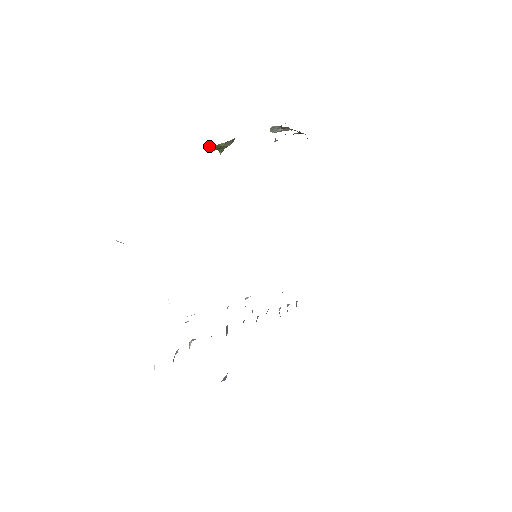
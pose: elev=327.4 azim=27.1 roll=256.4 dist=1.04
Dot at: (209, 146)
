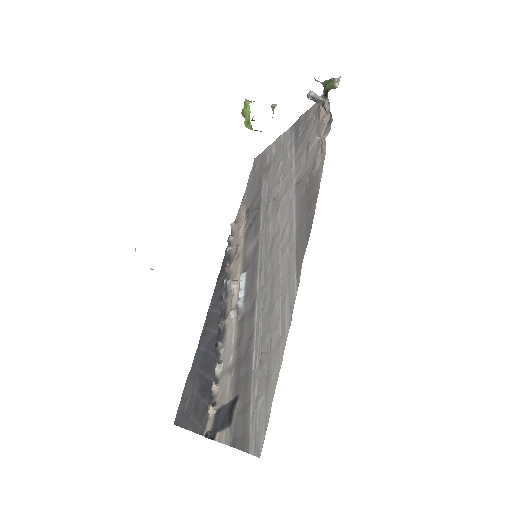
Dot at: occluded
